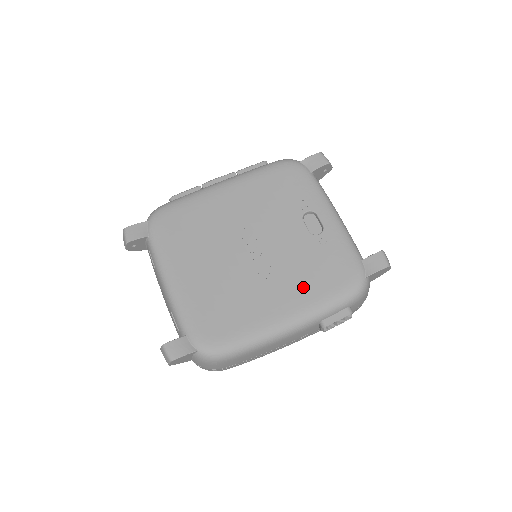
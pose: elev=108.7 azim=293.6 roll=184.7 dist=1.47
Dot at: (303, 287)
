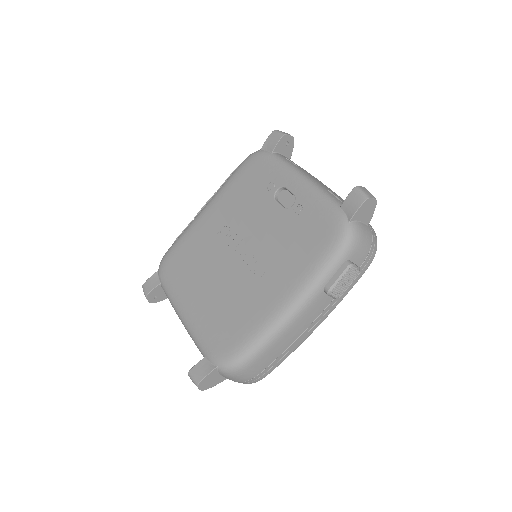
Dot at: (292, 263)
